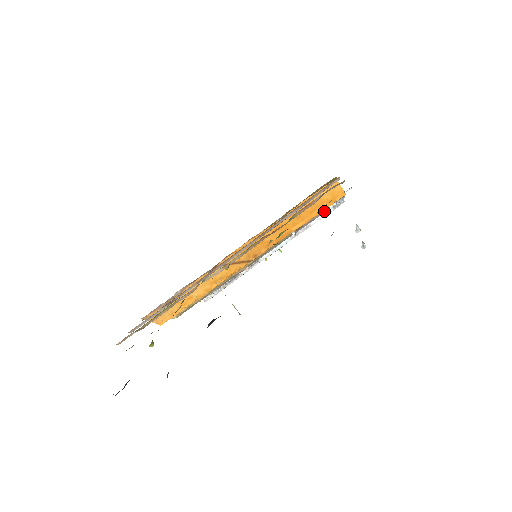
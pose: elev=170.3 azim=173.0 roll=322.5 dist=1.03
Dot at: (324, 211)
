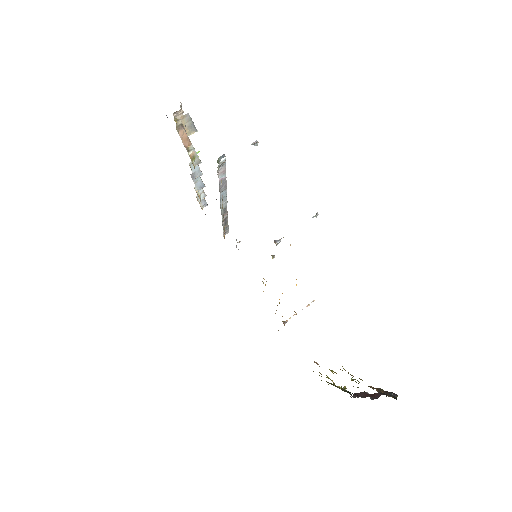
Dot at: occluded
